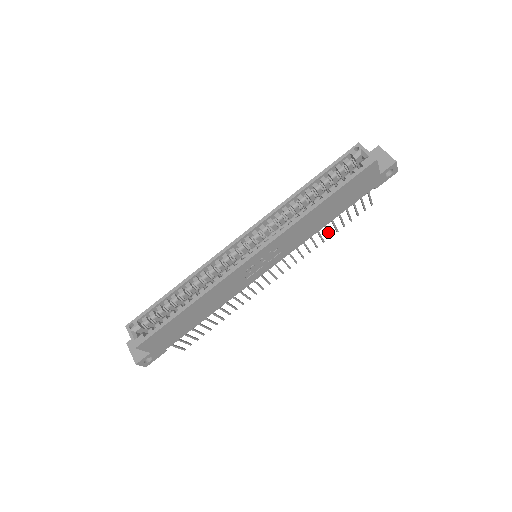
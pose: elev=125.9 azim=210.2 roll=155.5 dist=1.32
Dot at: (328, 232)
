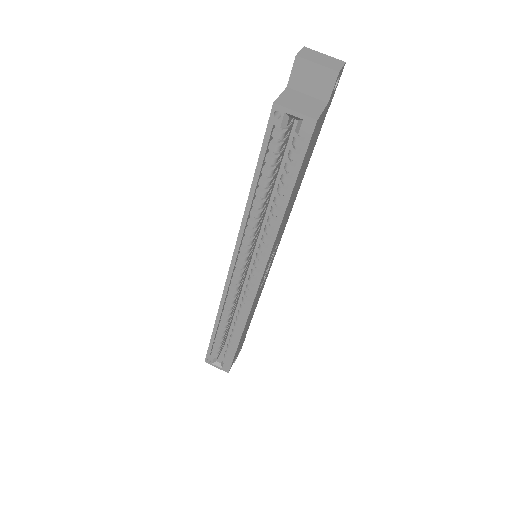
Dot at: occluded
